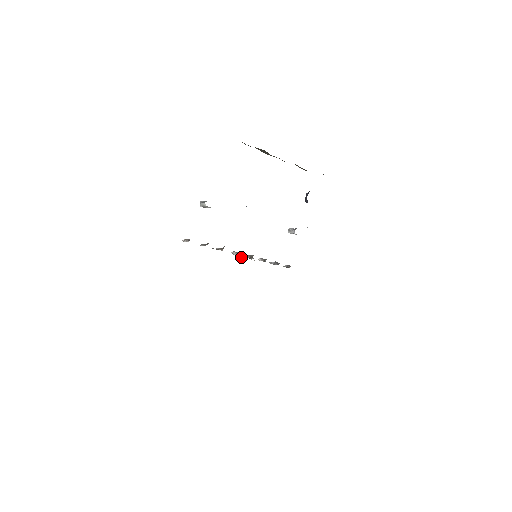
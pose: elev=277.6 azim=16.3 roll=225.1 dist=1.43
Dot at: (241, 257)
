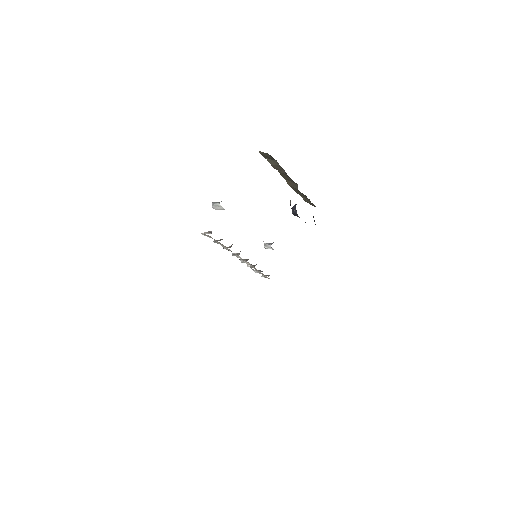
Dot at: (240, 258)
